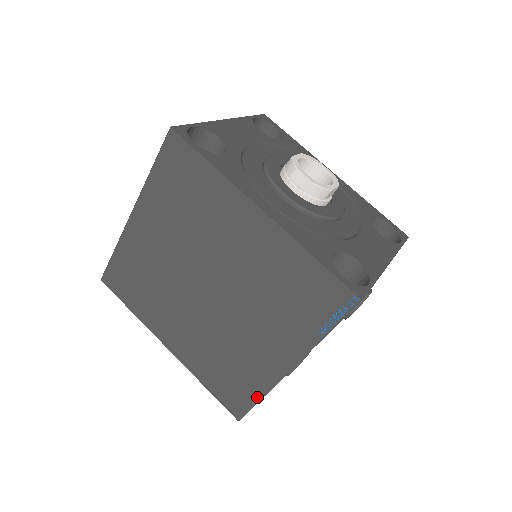
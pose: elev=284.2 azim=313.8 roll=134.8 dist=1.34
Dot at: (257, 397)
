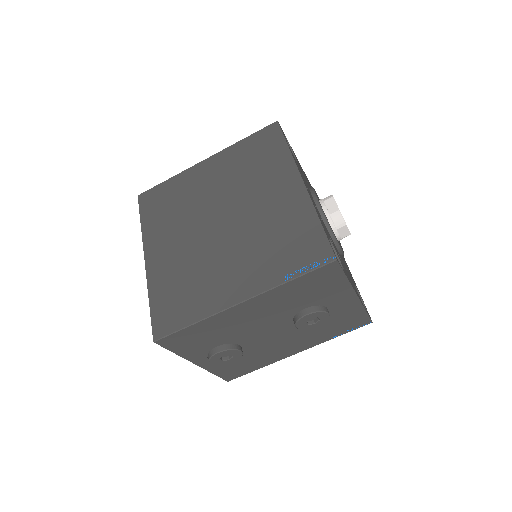
Dot at: (190, 321)
